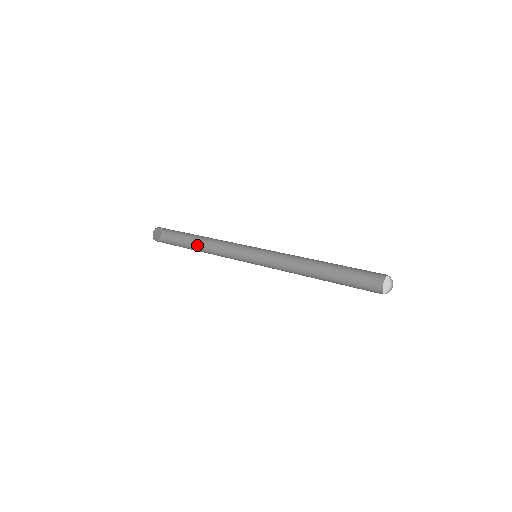
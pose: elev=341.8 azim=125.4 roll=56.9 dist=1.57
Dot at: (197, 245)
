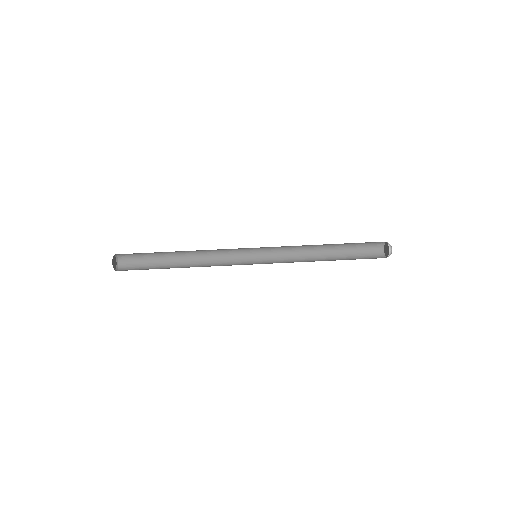
Dot at: (172, 255)
